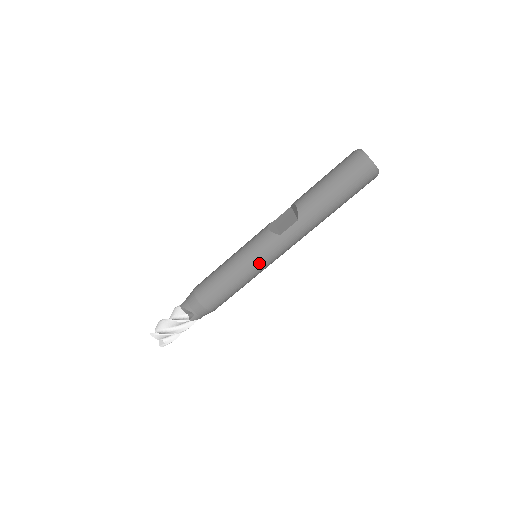
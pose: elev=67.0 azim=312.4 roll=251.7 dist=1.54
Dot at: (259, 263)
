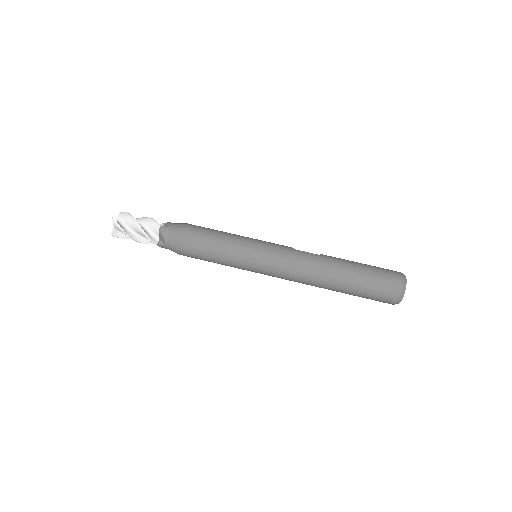
Dot at: (259, 246)
